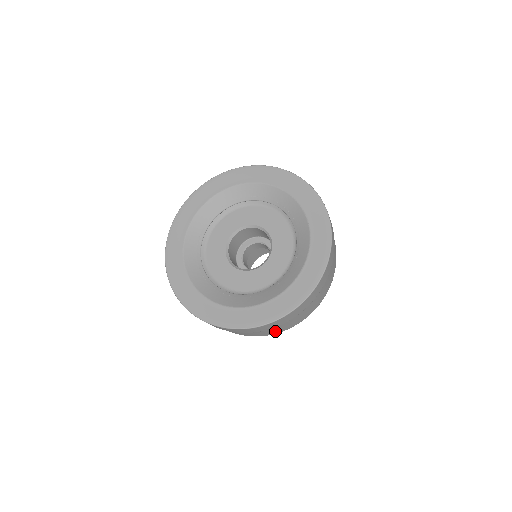
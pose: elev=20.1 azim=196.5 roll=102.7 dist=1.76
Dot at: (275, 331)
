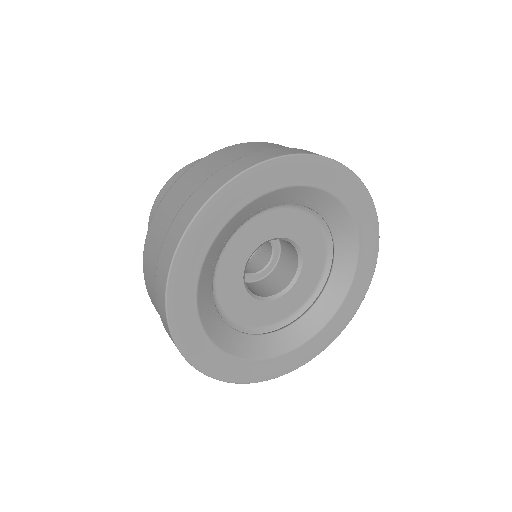
Dot at: occluded
